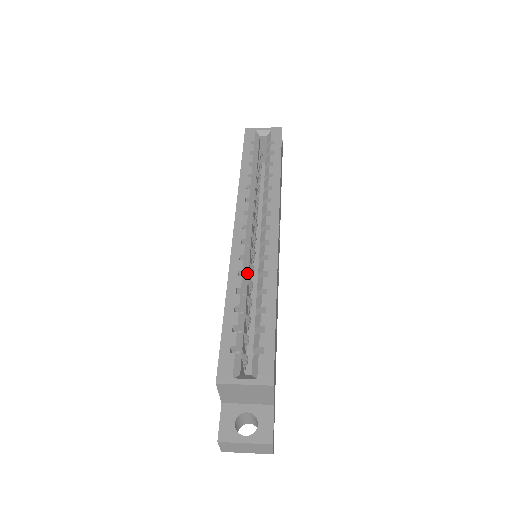
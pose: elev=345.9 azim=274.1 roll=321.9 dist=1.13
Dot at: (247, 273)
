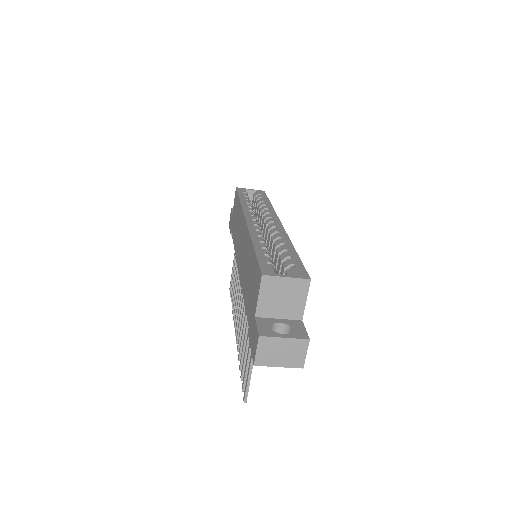
Dot at: (264, 239)
